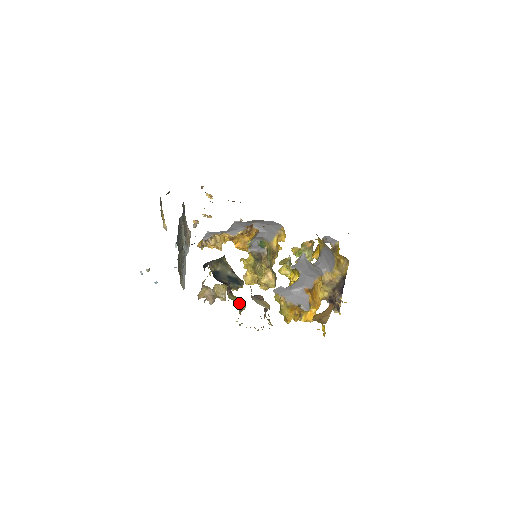
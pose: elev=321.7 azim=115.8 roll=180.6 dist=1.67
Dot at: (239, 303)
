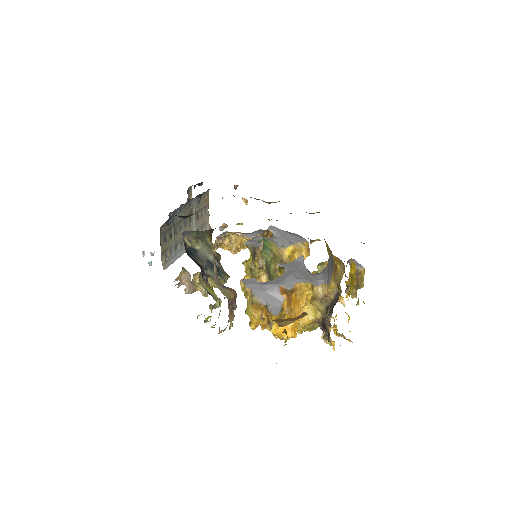
Dot at: (211, 295)
